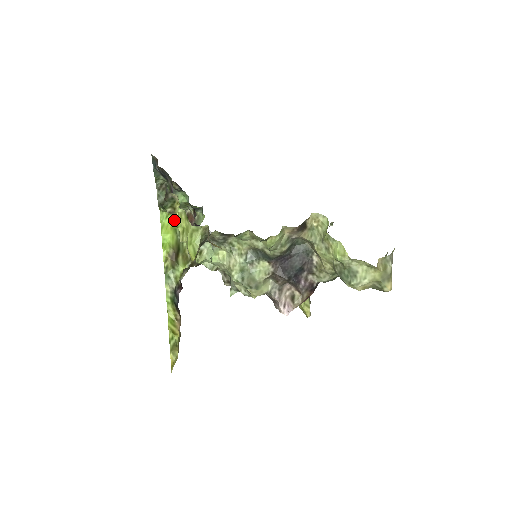
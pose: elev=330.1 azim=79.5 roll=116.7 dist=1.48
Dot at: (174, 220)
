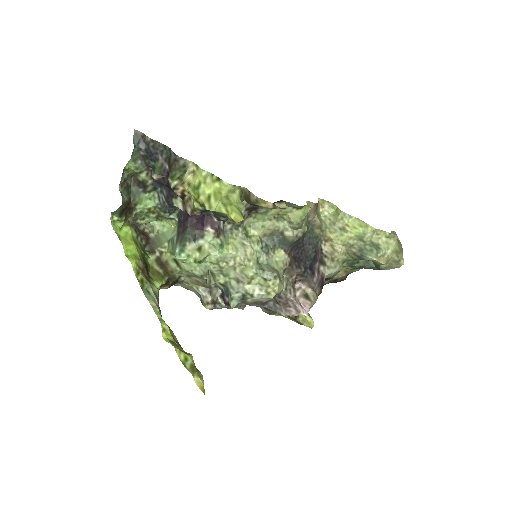
Dot at: (131, 232)
